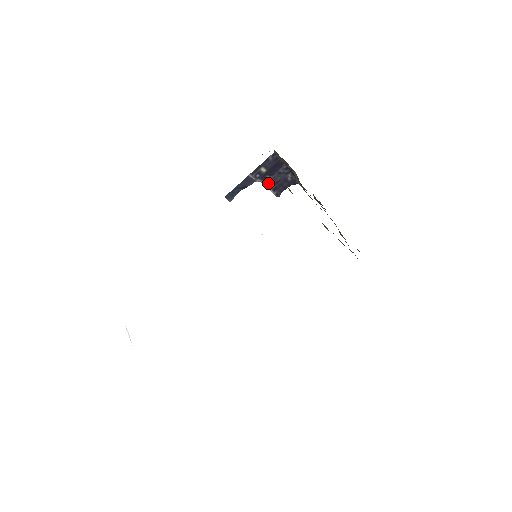
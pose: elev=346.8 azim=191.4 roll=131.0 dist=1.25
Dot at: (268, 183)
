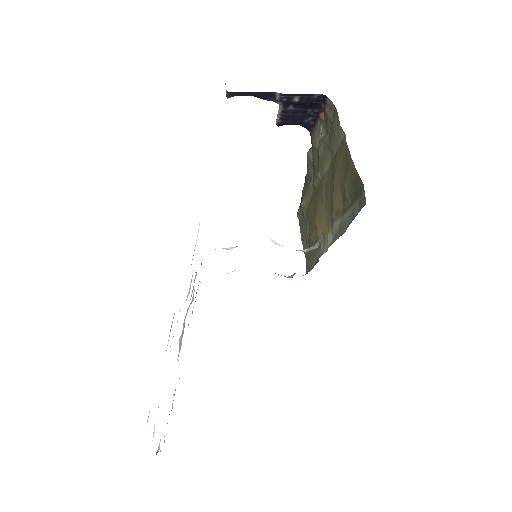
Dot at: (285, 111)
